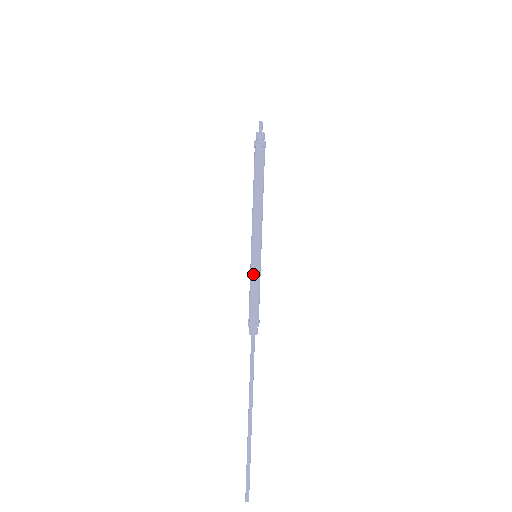
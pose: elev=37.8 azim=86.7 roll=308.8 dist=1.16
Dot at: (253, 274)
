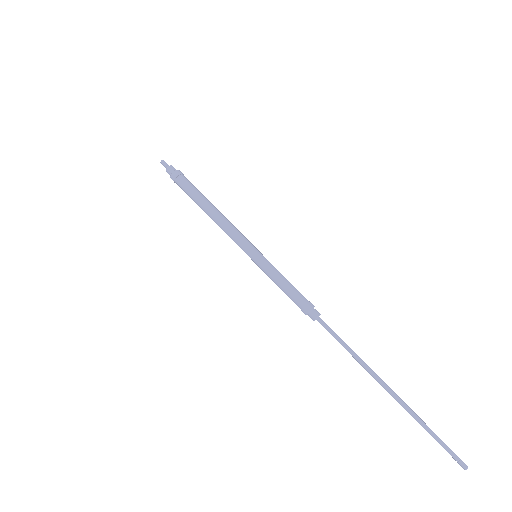
Dot at: (266, 273)
